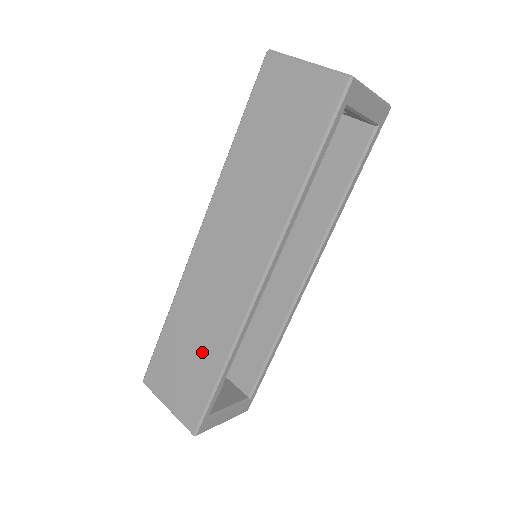
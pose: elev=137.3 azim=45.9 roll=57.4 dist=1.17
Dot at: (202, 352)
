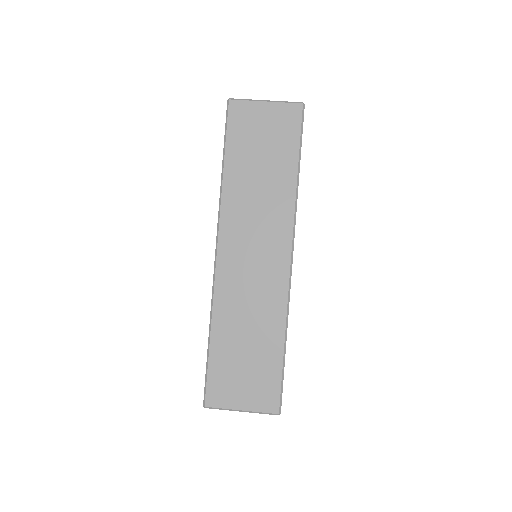
Dot at: (260, 341)
